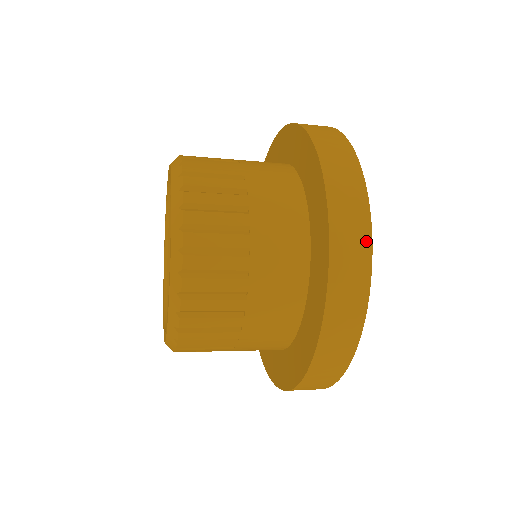
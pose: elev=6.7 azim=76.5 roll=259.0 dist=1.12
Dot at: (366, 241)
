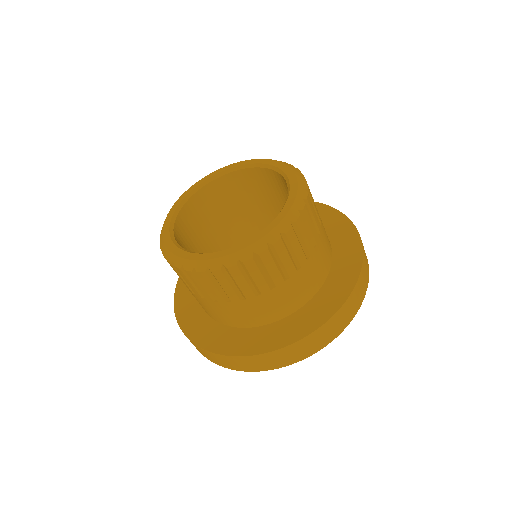
Dot at: (349, 321)
